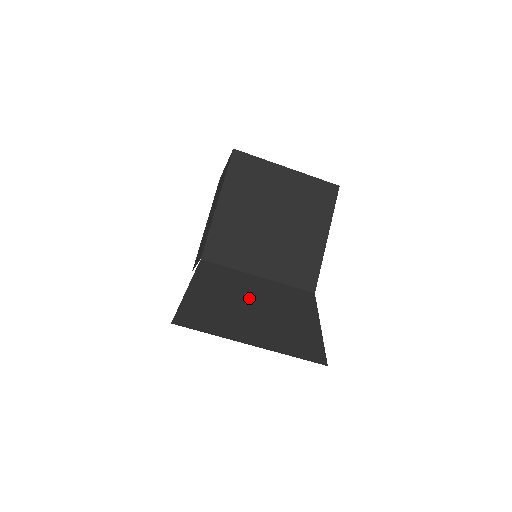
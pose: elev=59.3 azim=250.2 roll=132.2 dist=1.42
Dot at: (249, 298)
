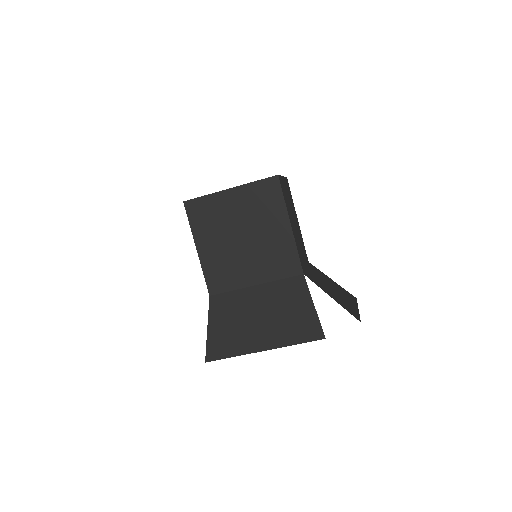
Dot at: (252, 310)
